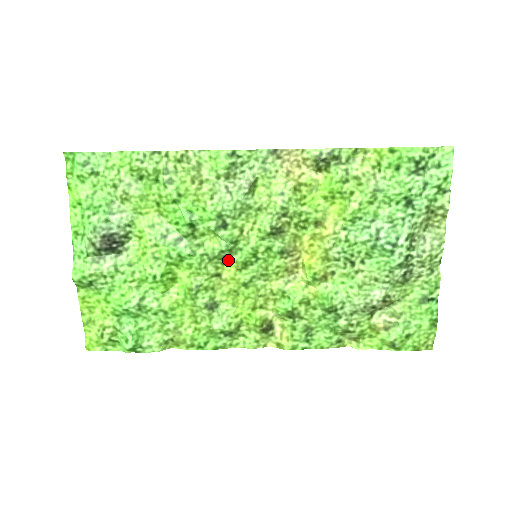
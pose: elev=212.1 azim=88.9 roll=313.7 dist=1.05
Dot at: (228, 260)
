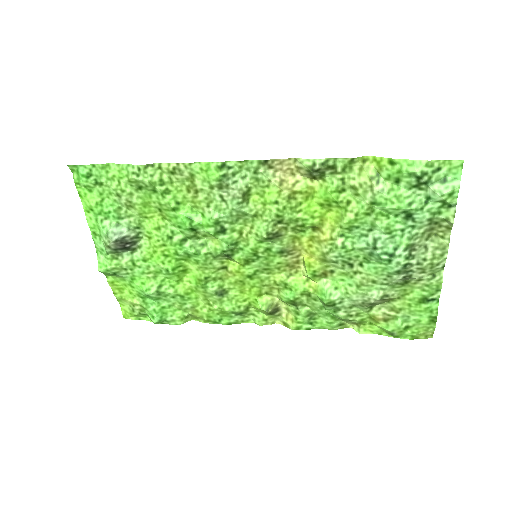
Dot at: (231, 258)
